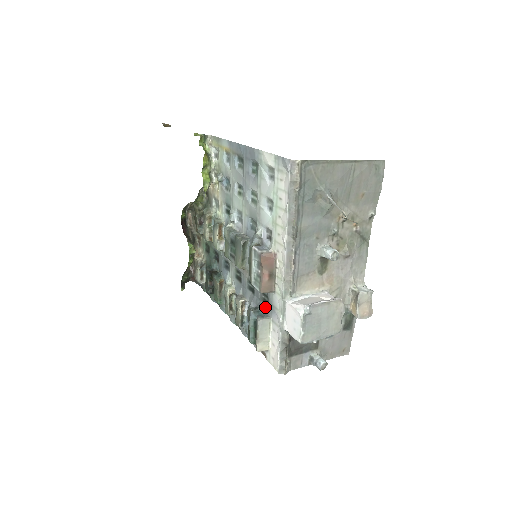
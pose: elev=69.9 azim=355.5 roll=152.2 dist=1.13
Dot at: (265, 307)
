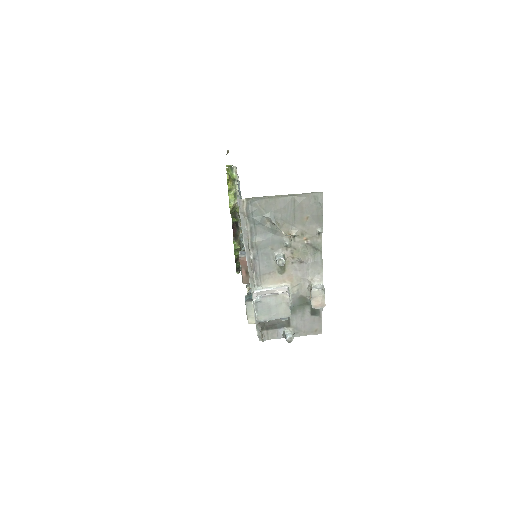
Dot at: occluded
